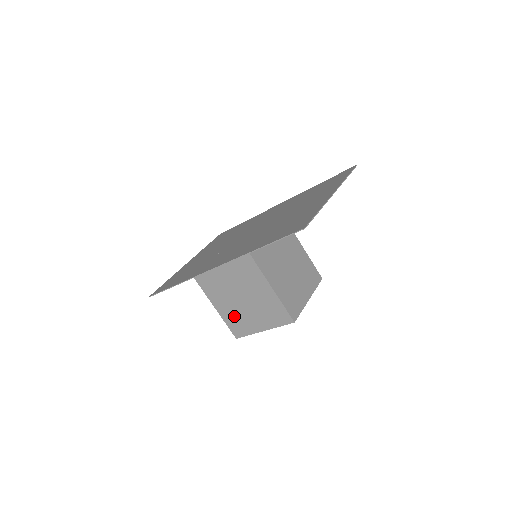
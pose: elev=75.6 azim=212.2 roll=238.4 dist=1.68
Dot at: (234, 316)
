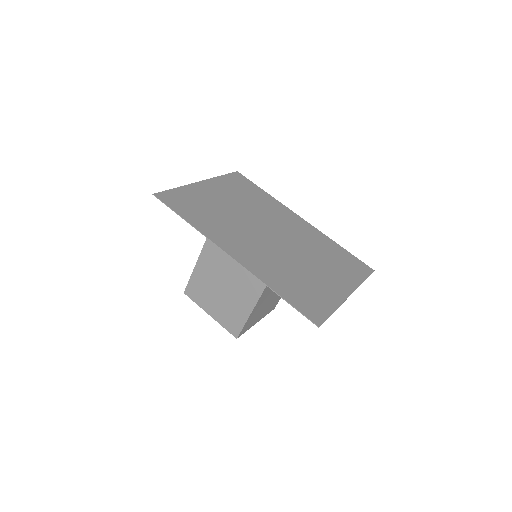
Dot at: (202, 286)
